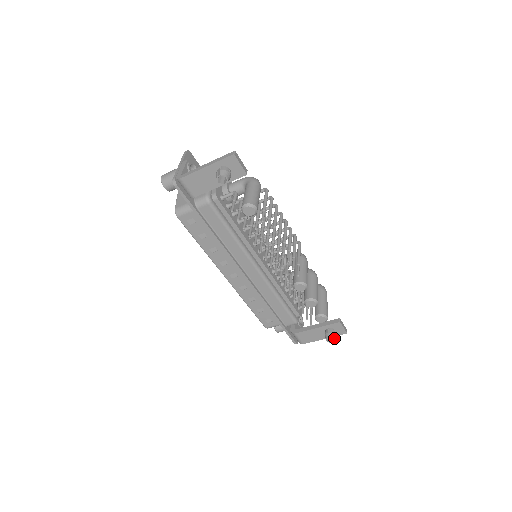
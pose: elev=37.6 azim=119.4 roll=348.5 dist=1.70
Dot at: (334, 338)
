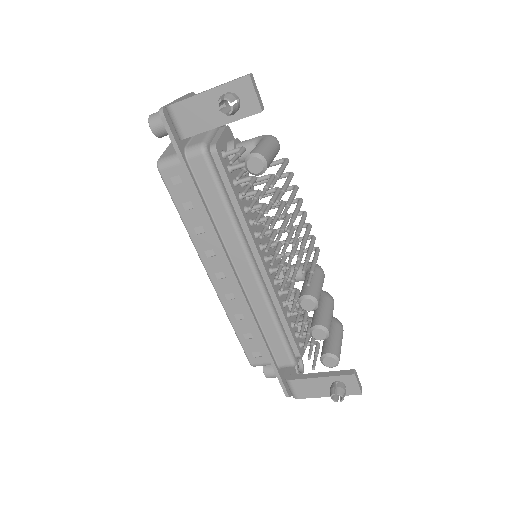
Dot at: (343, 396)
